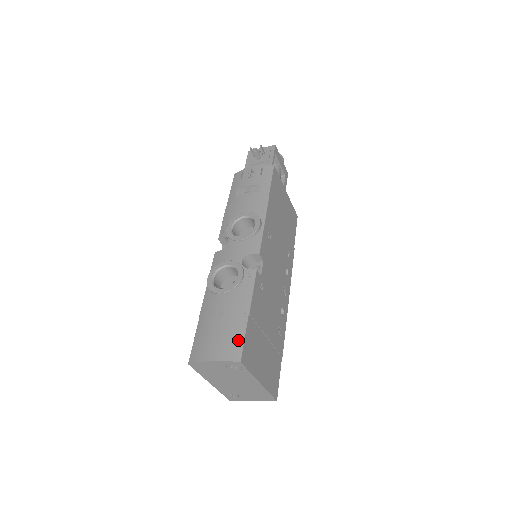
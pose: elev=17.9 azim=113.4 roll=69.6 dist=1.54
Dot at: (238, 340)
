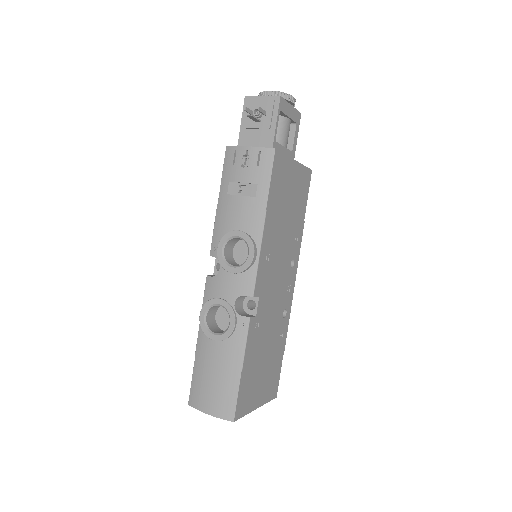
Dot at: (231, 399)
